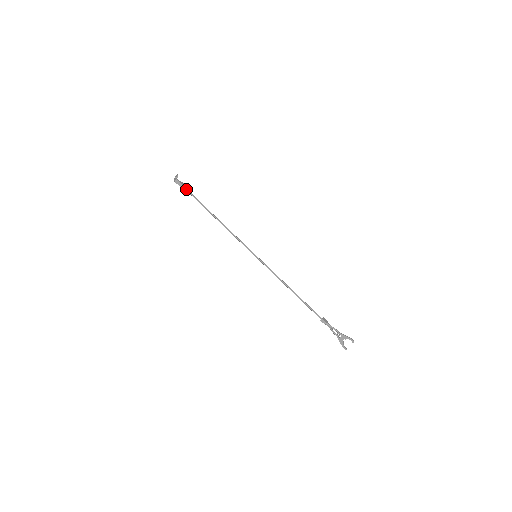
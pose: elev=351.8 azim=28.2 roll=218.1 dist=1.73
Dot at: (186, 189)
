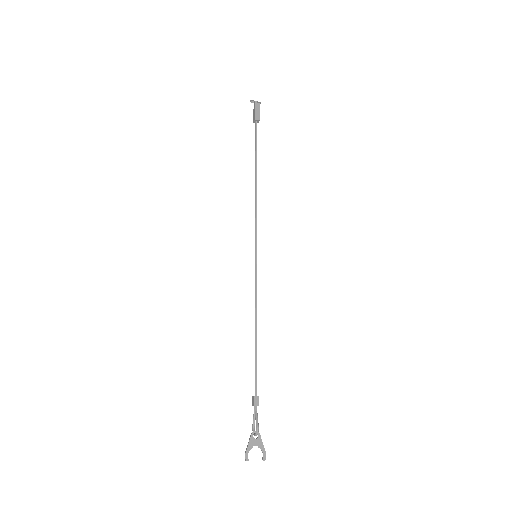
Dot at: (257, 121)
